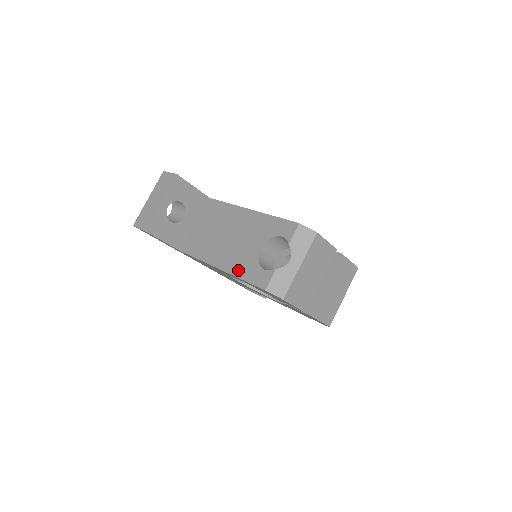
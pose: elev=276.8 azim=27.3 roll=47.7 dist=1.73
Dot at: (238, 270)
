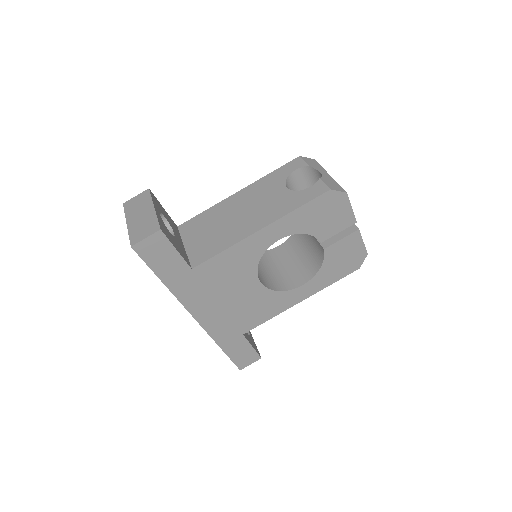
Dot at: (284, 210)
